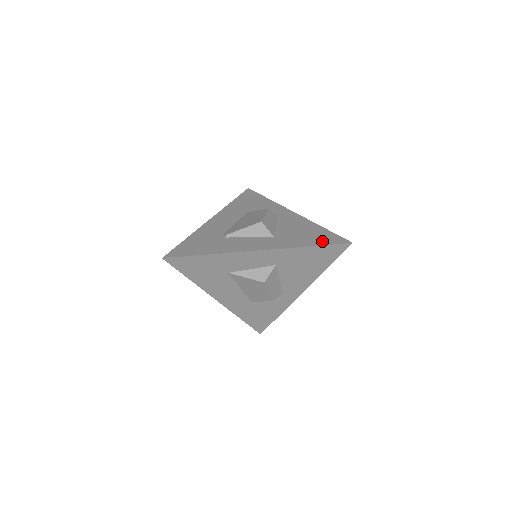
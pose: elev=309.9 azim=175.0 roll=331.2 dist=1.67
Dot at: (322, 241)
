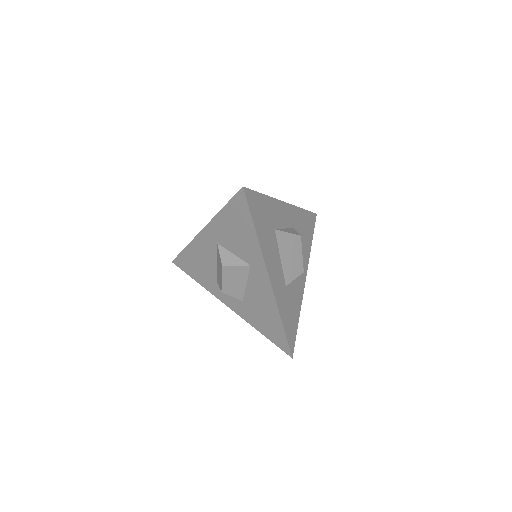
Dot at: occluded
